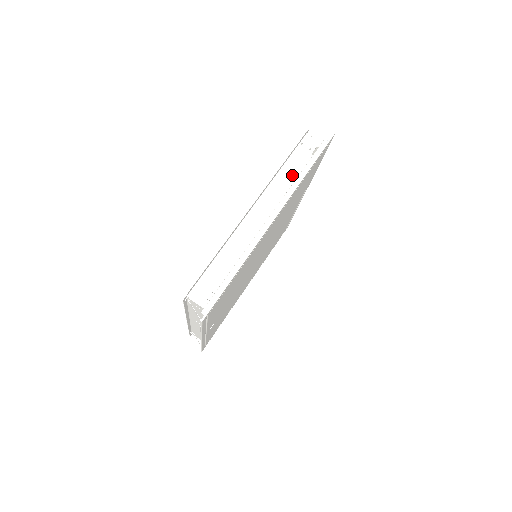
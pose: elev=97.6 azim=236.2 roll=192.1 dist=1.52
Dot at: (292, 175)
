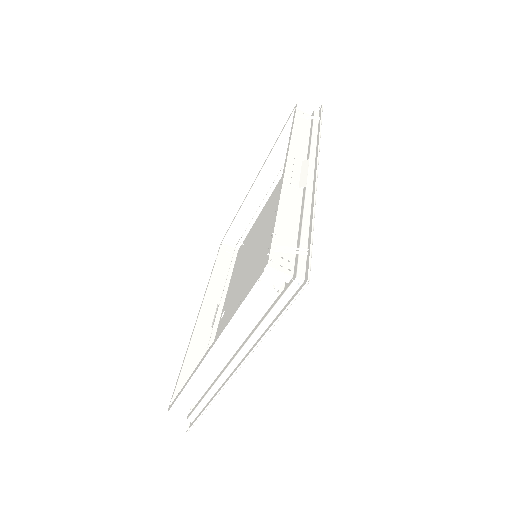
Dot at: (252, 317)
